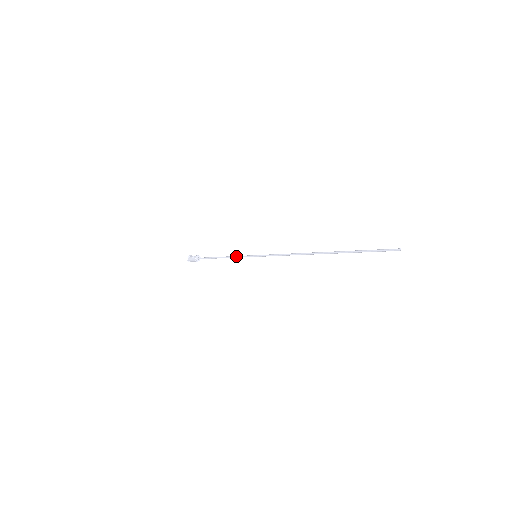
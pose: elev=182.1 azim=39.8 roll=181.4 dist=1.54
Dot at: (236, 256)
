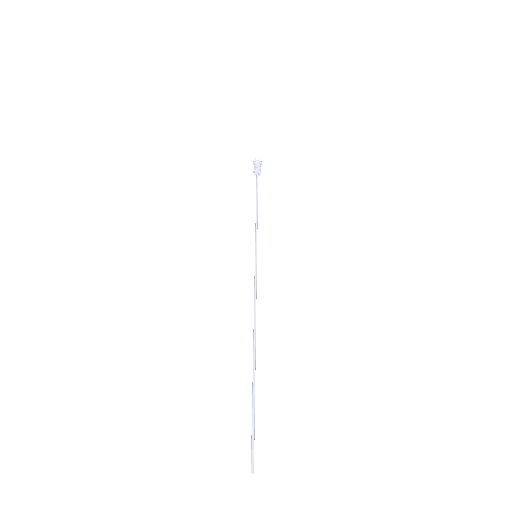
Dot at: (256, 227)
